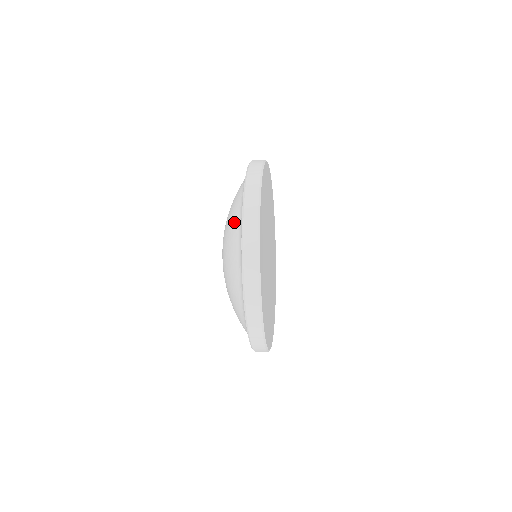
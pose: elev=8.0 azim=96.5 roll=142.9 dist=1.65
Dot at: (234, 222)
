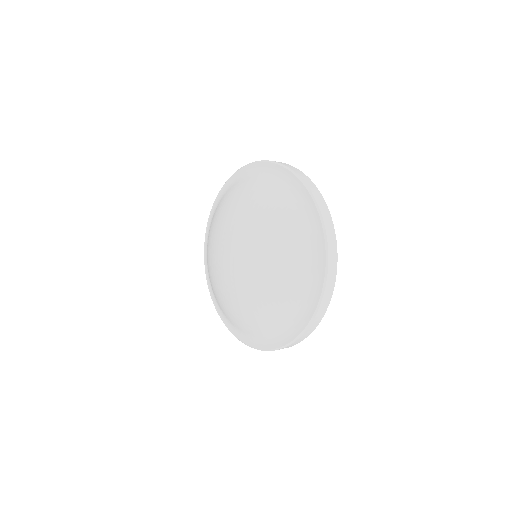
Dot at: (268, 187)
